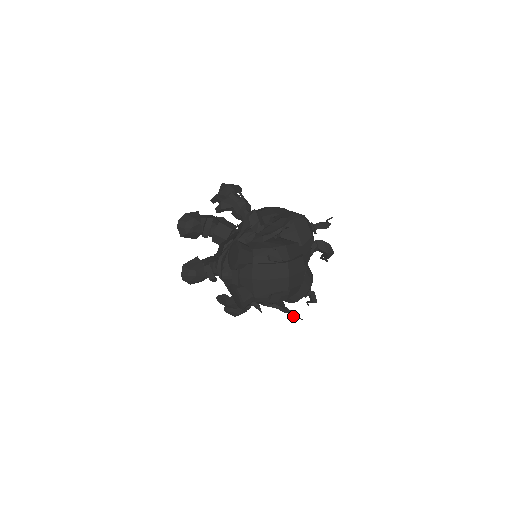
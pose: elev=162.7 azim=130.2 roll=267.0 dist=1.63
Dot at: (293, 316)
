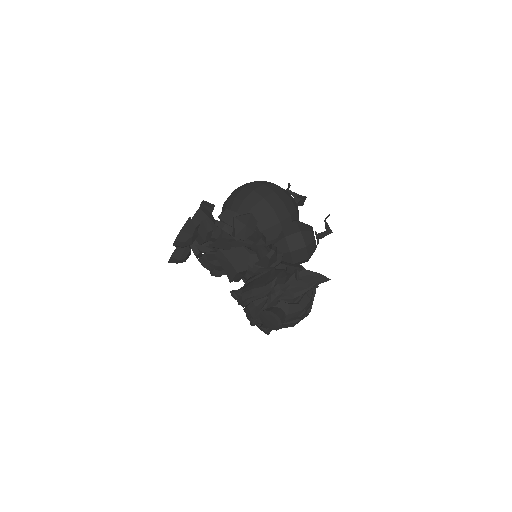
Dot at: occluded
